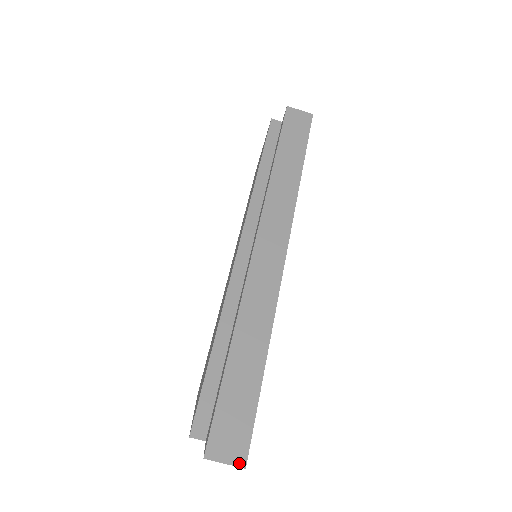
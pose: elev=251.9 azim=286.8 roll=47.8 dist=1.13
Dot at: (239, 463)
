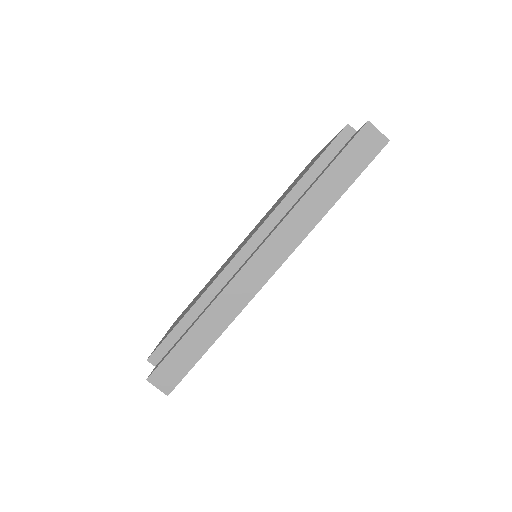
Dot at: (165, 392)
